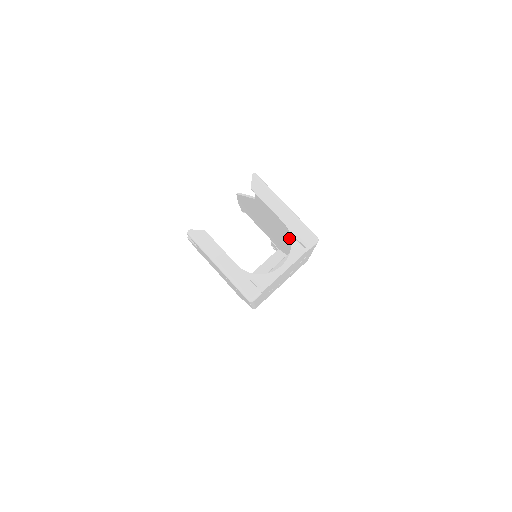
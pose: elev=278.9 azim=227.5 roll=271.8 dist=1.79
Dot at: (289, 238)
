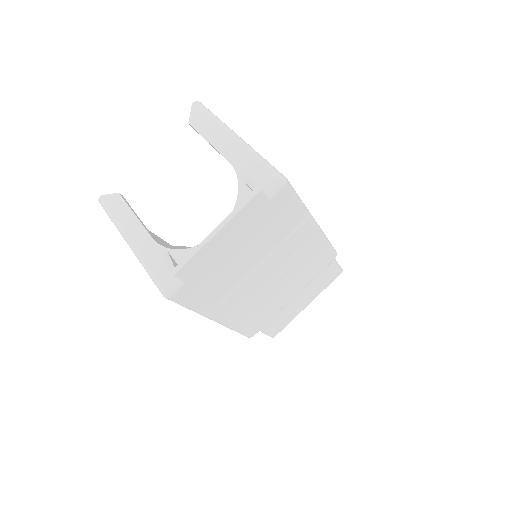
Dot at: occluded
